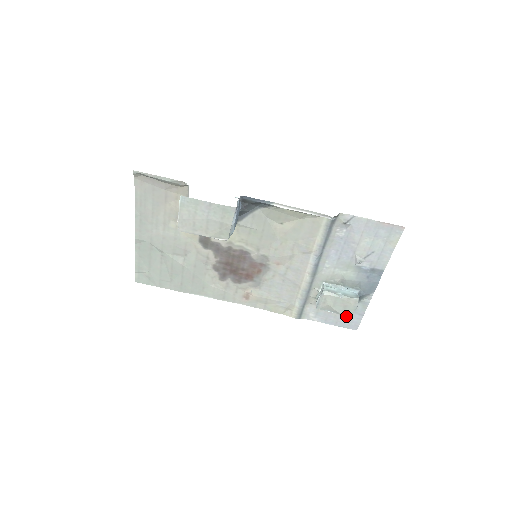
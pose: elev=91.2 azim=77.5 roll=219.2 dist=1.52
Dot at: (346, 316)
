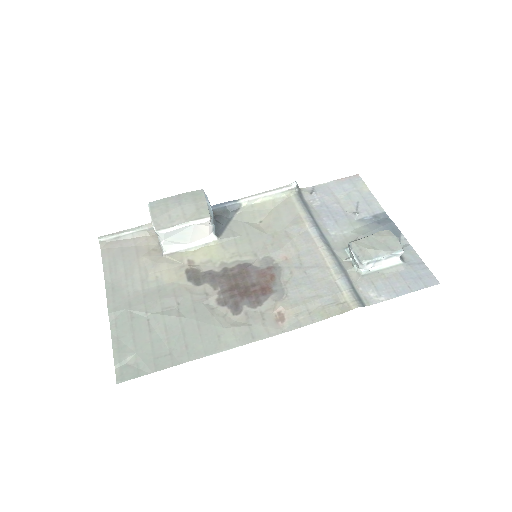
Dot at: (408, 273)
